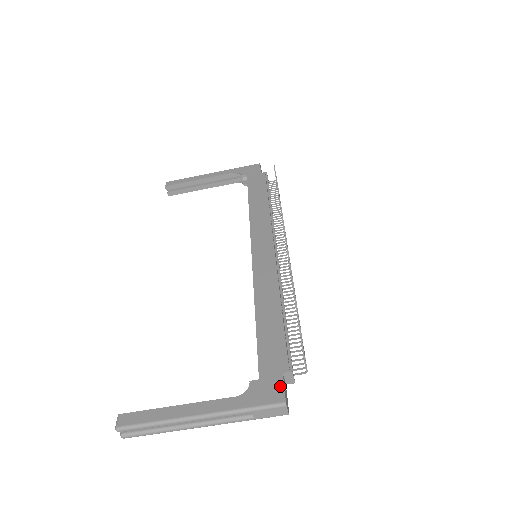
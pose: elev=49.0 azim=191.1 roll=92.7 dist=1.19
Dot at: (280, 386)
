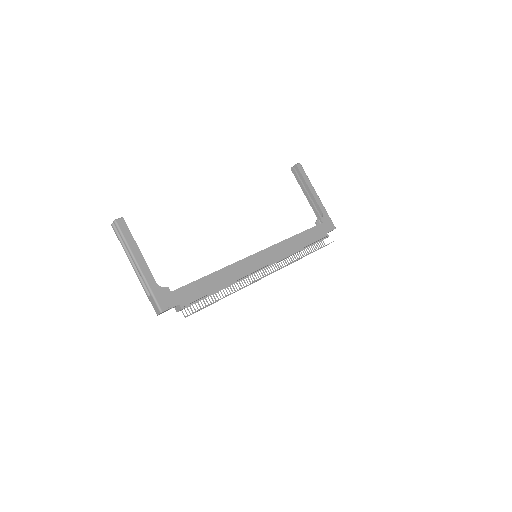
Dot at: (171, 306)
